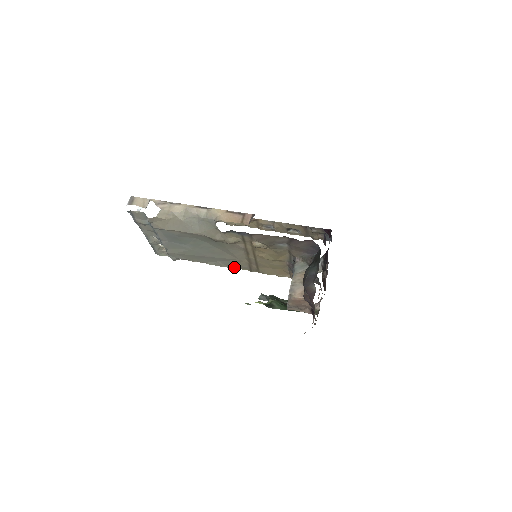
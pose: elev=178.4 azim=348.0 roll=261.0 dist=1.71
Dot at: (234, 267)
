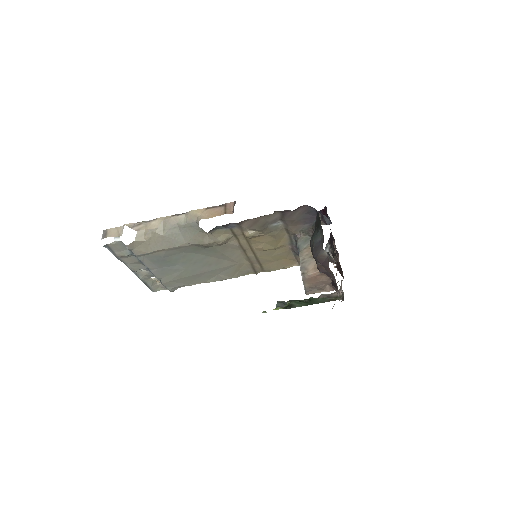
Dot at: (237, 275)
